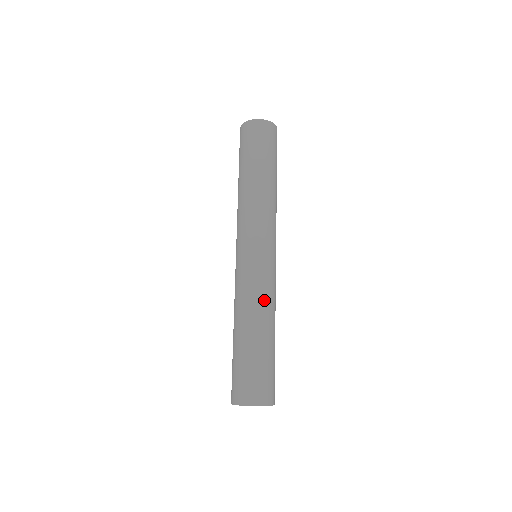
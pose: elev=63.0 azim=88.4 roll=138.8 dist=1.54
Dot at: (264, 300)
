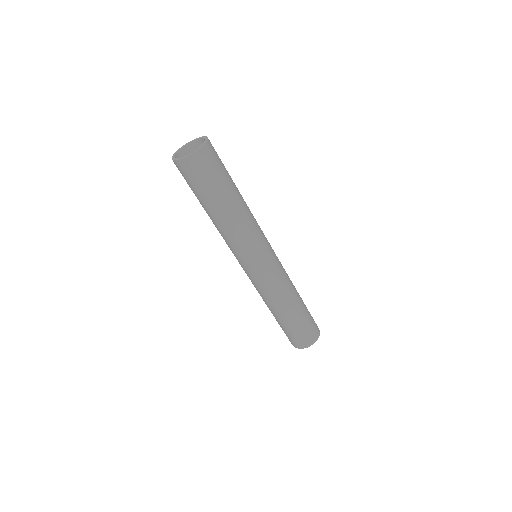
Dot at: (273, 297)
